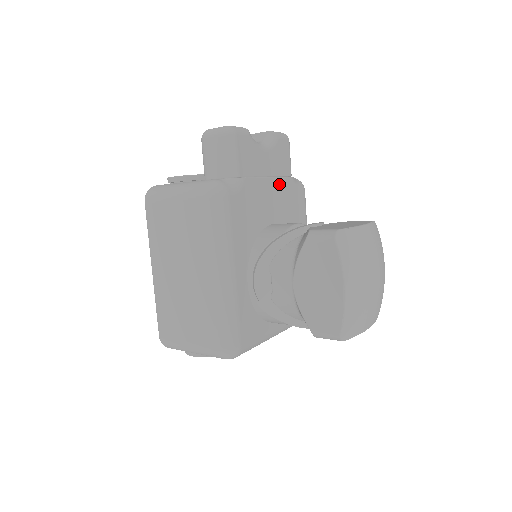
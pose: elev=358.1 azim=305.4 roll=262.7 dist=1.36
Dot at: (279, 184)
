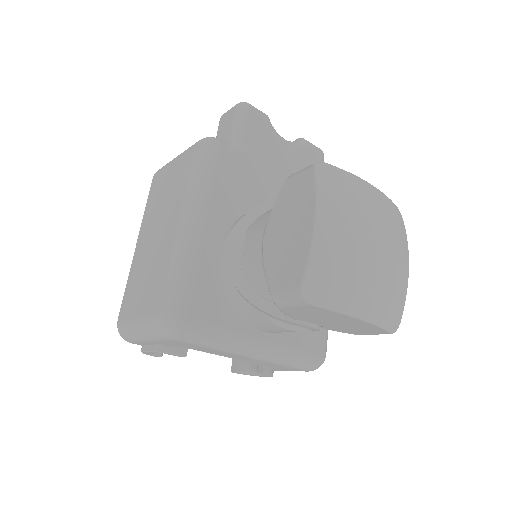
Dot at: occluded
